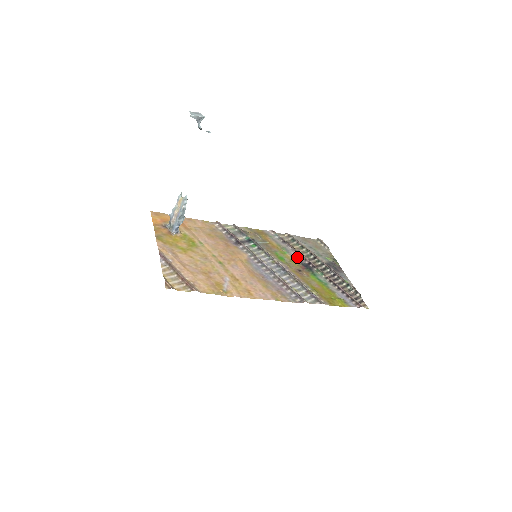
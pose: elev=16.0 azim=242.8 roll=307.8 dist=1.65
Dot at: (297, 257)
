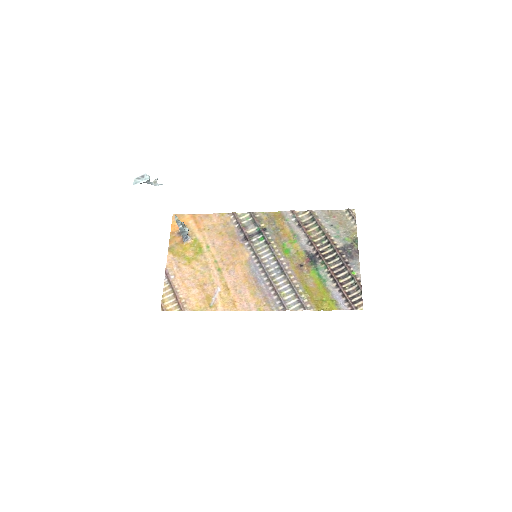
Dot at: (306, 246)
